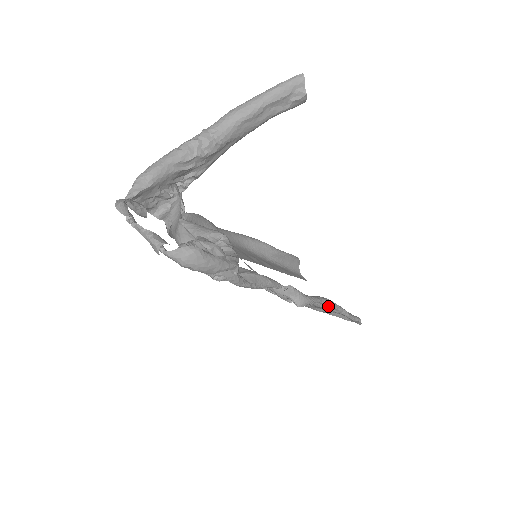
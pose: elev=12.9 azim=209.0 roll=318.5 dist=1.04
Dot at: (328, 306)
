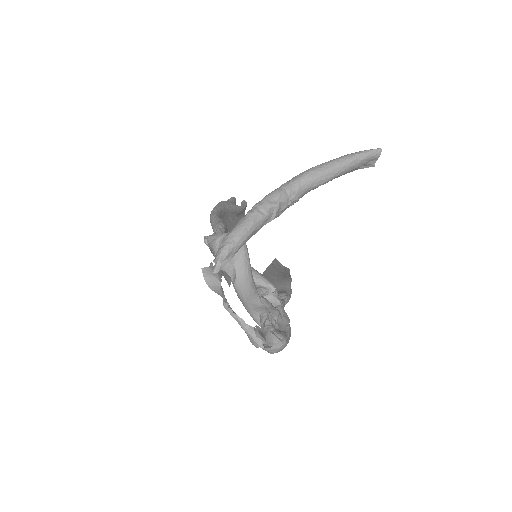
Dot at: occluded
